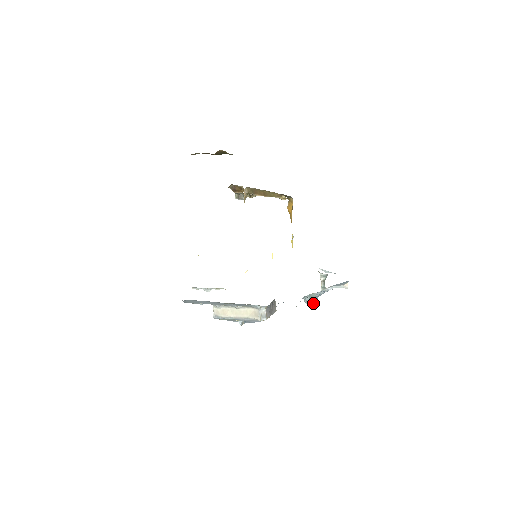
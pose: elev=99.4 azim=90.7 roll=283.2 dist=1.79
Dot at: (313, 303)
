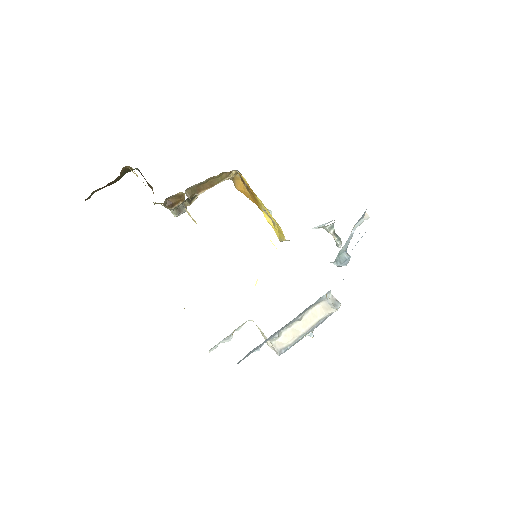
Dot at: (348, 260)
